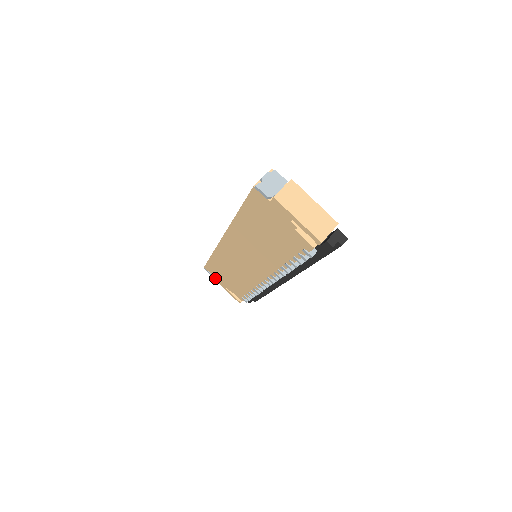
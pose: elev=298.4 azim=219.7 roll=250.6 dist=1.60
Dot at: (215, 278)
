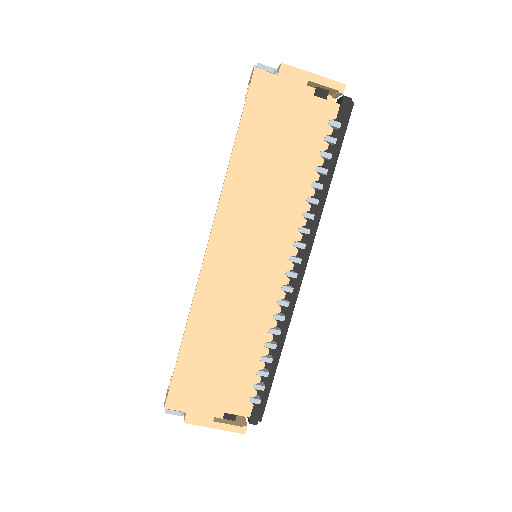
Dot at: (190, 415)
